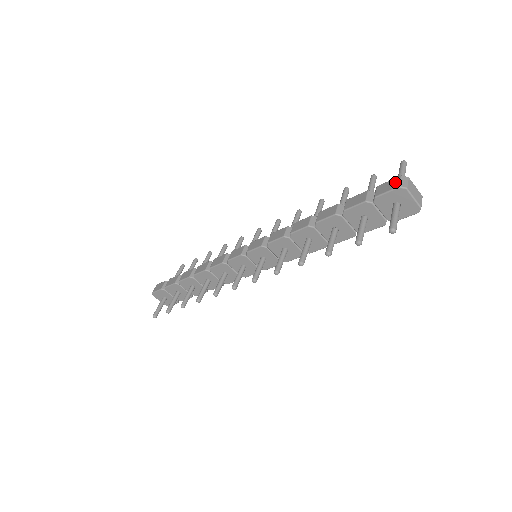
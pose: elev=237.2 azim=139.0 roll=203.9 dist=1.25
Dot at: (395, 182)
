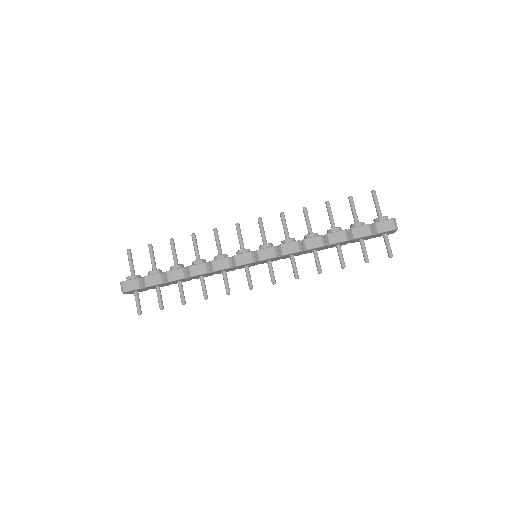
Dot at: (391, 224)
